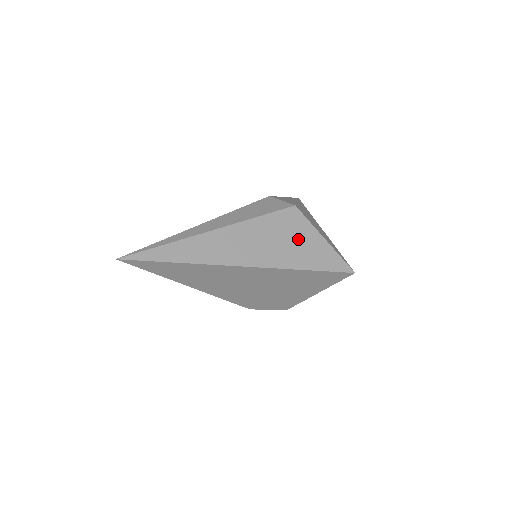
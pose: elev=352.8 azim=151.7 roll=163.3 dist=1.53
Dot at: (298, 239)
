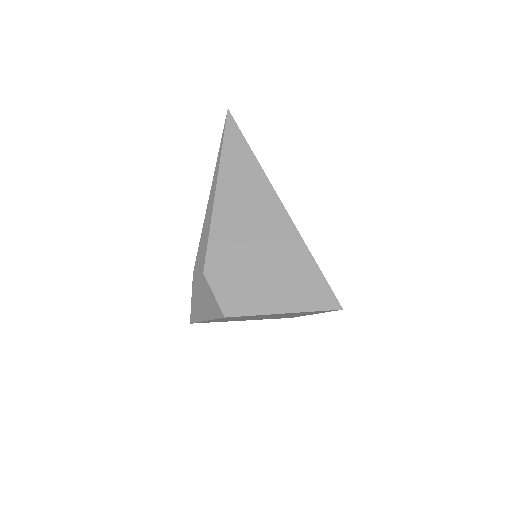
Dot at: occluded
